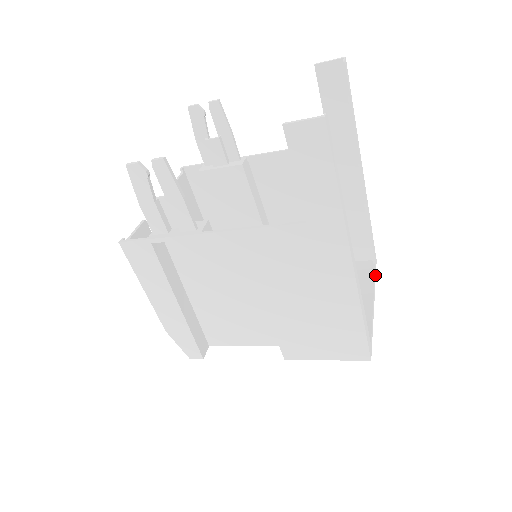
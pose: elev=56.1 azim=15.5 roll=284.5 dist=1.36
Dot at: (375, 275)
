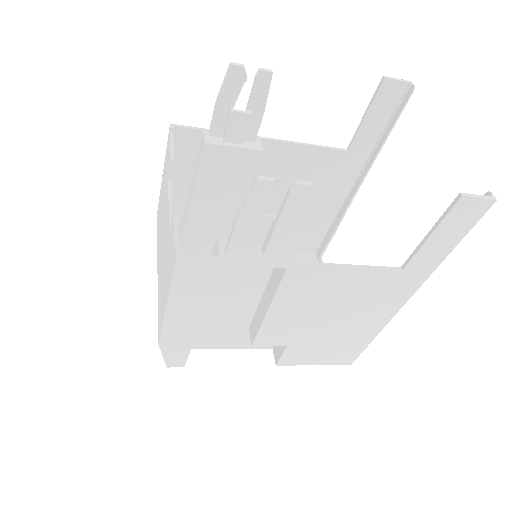
Dot at: occluded
